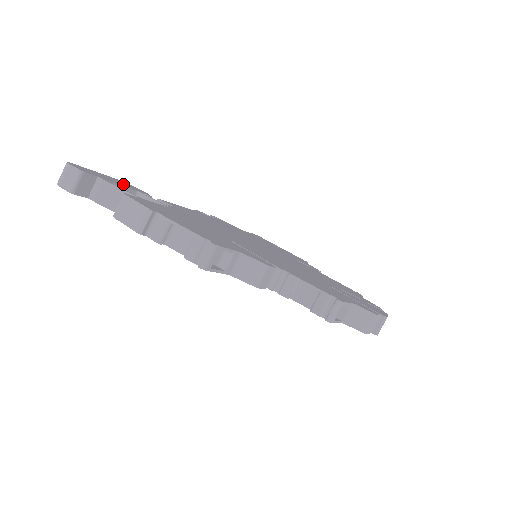
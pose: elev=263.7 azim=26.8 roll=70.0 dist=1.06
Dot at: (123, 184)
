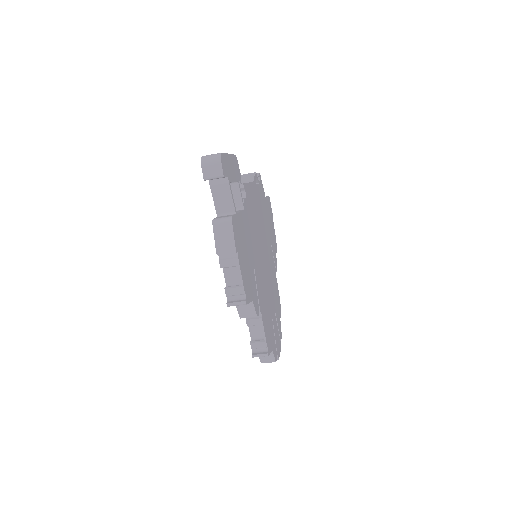
Dot at: (235, 172)
